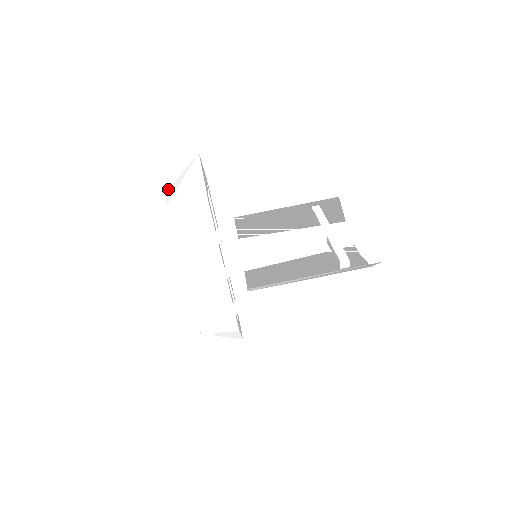
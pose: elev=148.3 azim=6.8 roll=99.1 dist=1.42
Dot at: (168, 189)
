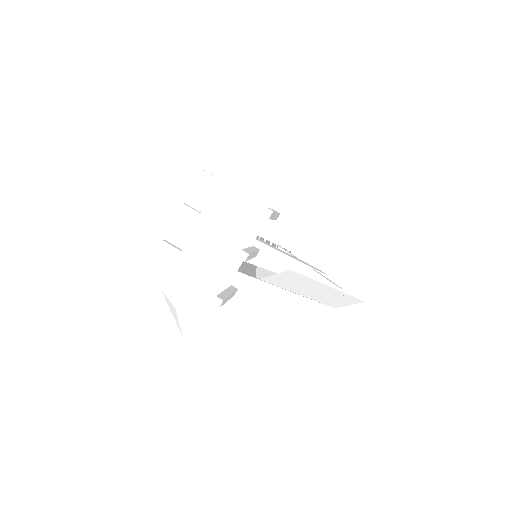
Dot at: (236, 151)
